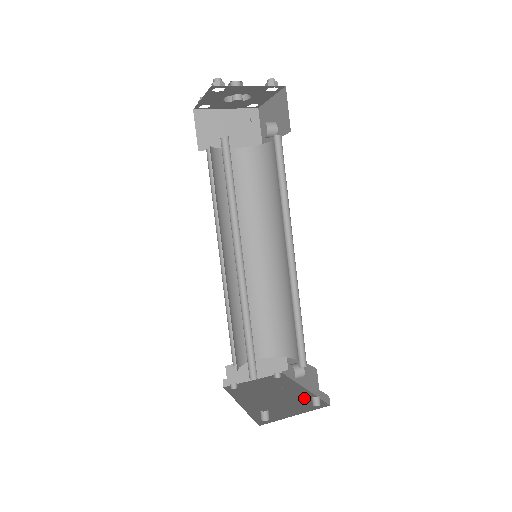
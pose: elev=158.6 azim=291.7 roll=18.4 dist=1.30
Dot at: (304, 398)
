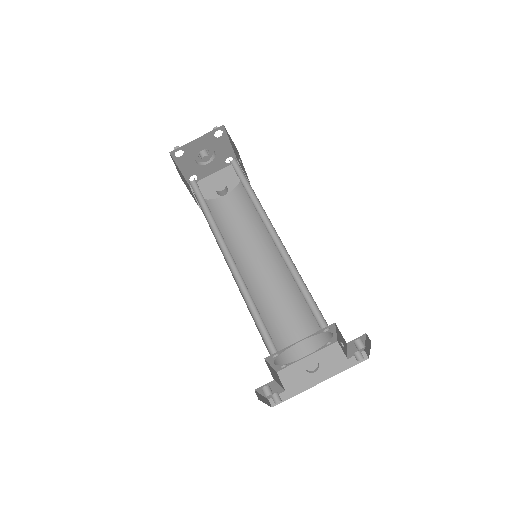
Dot at: occluded
